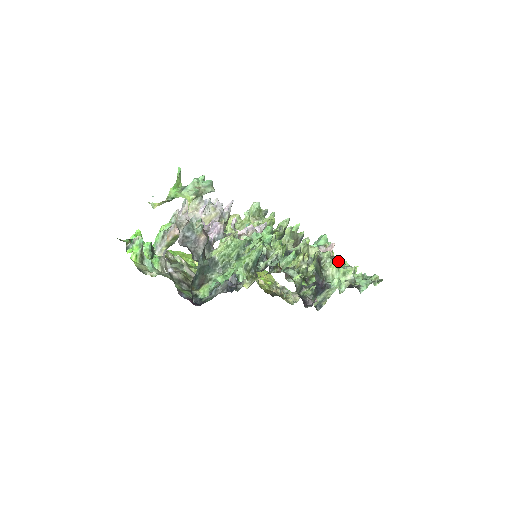
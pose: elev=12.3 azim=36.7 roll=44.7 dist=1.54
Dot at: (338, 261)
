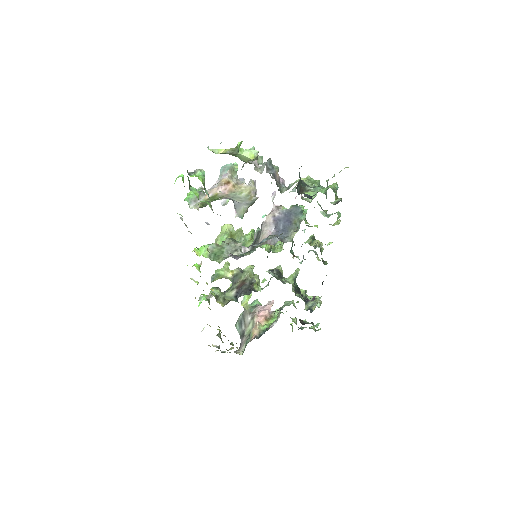
Dot at: (292, 301)
